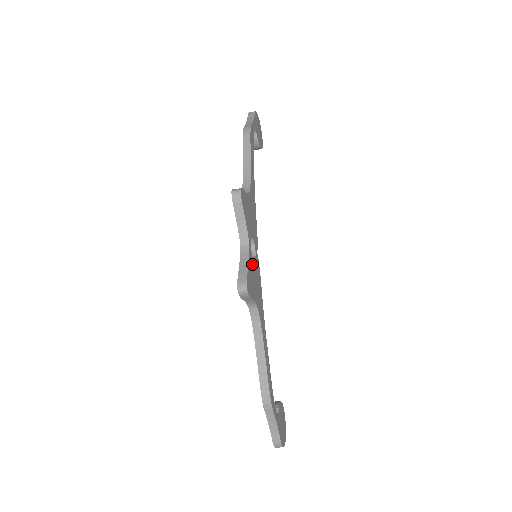
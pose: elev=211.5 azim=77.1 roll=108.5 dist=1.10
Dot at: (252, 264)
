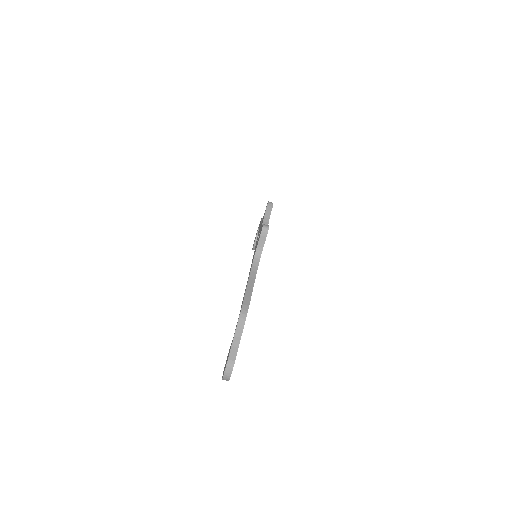
Dot at: occluded
